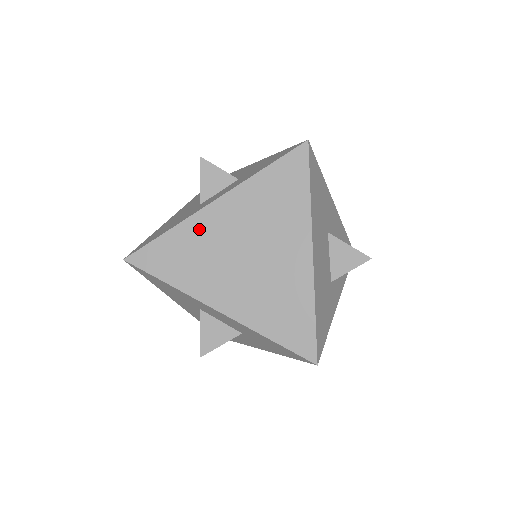
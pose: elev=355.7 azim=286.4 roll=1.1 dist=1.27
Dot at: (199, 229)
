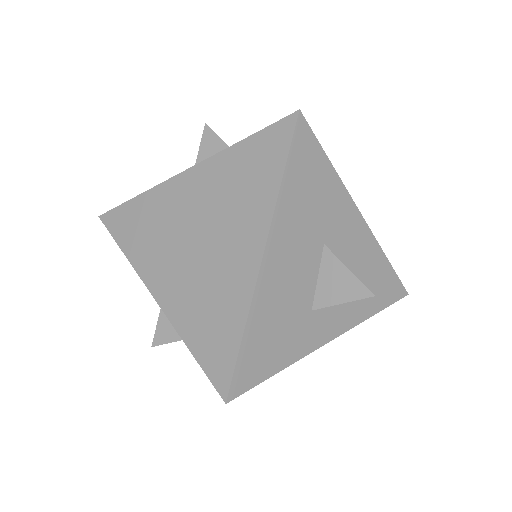
Dot at: (164, 199)
